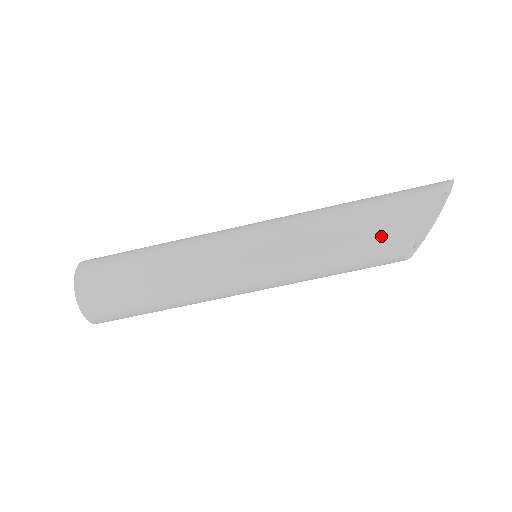
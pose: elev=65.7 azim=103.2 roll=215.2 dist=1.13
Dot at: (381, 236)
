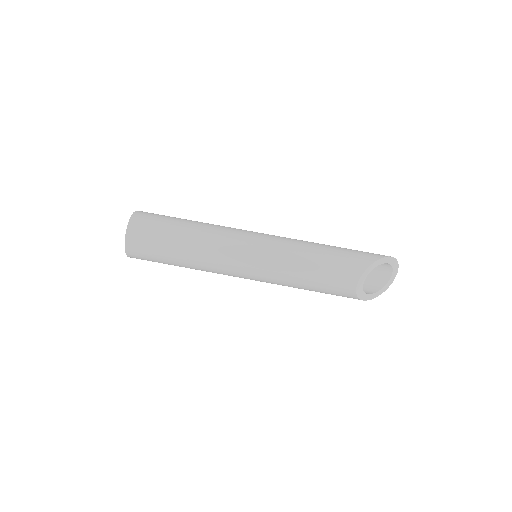
Dot at: (345, 261)
